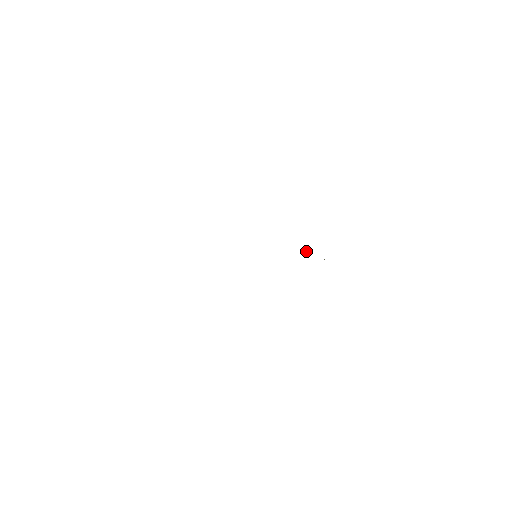
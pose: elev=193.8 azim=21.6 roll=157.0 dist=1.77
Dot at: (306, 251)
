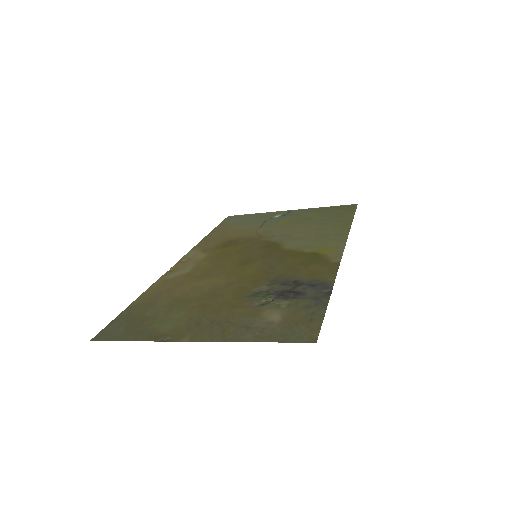
Dot at: (260, 300)
